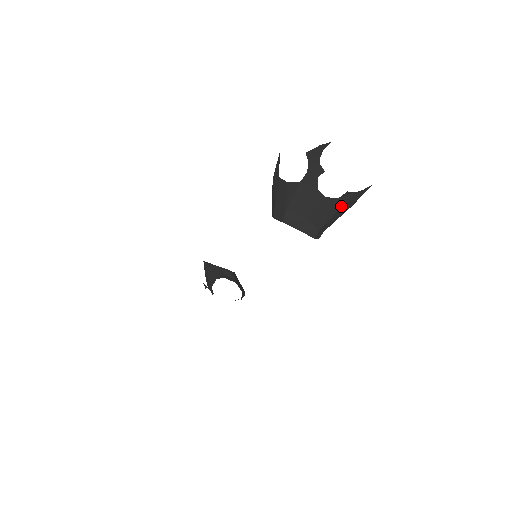
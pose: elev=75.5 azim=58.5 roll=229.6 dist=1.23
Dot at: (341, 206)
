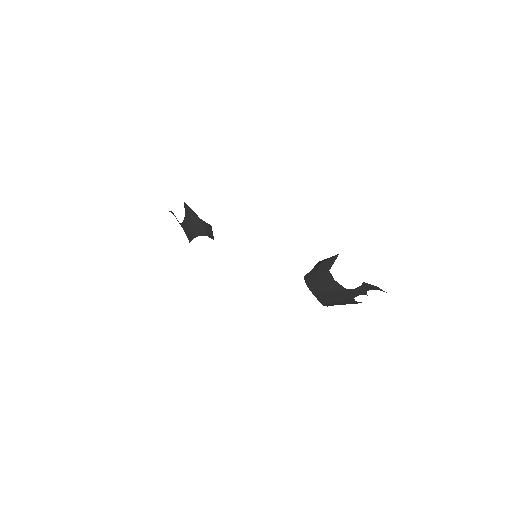
Dot at: occluded
